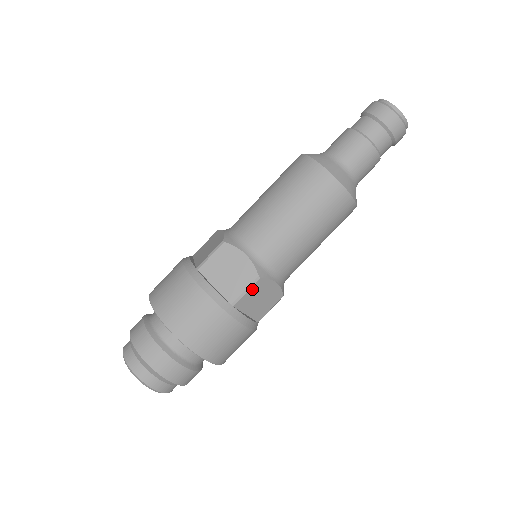
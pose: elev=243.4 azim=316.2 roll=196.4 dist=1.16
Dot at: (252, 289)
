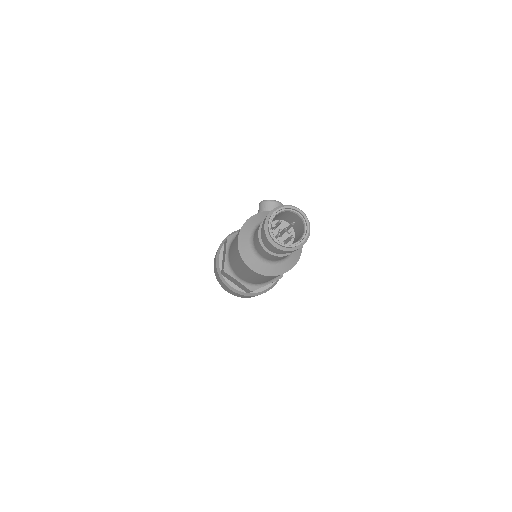
Dot at: occluded
